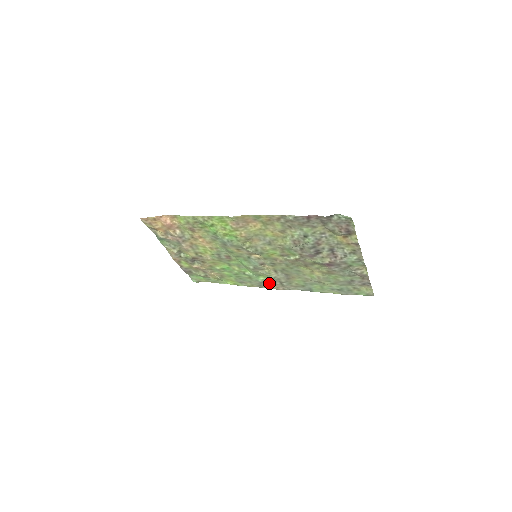
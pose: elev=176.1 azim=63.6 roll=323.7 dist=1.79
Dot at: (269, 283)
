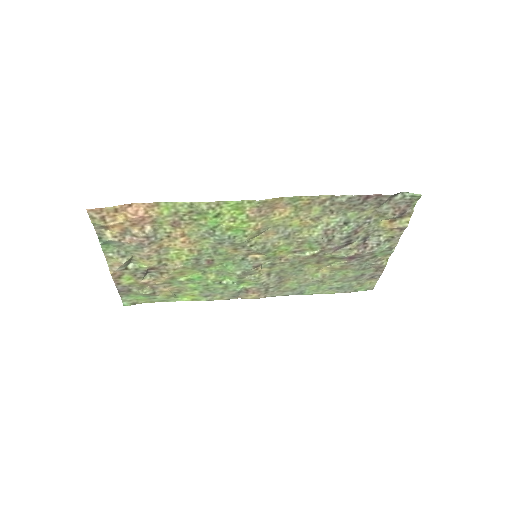
Dot at: (249, 291)
